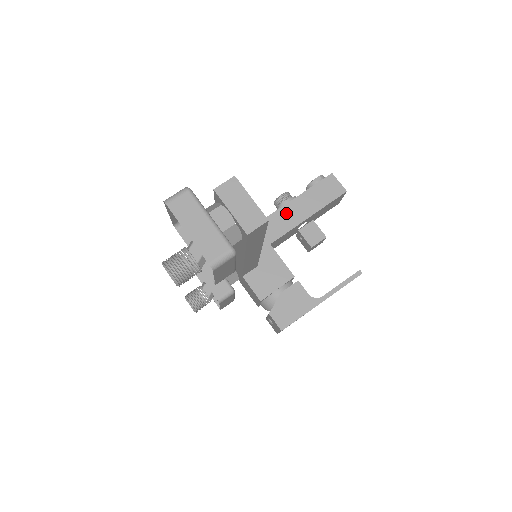
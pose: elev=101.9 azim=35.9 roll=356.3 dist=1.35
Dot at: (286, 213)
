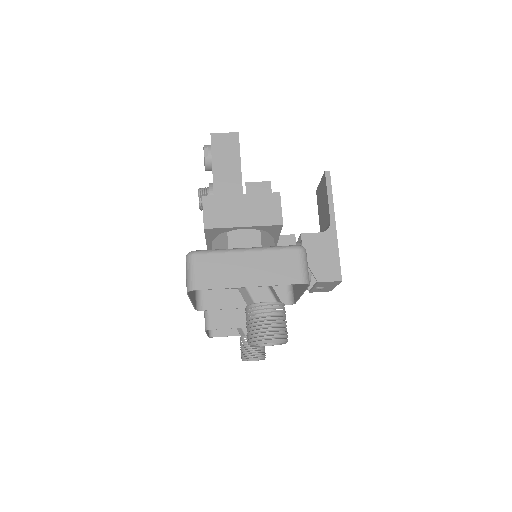
Dot at: occluded
